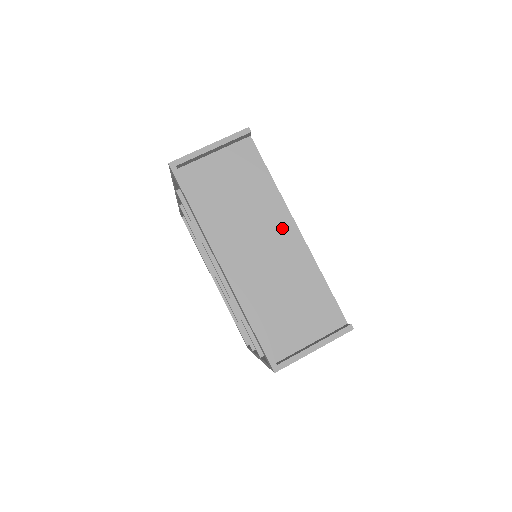
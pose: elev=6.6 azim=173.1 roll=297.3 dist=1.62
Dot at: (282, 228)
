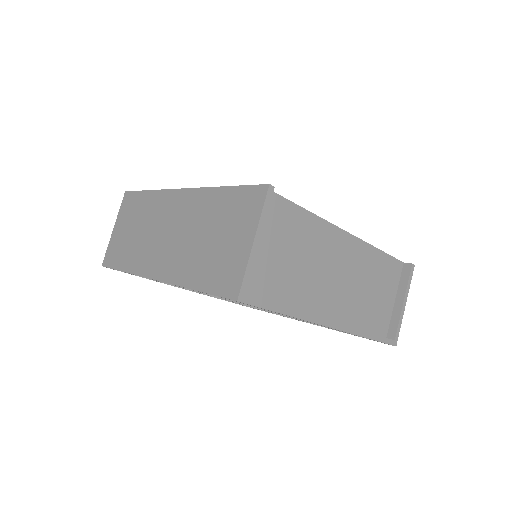
Dot at: (338, 245)
